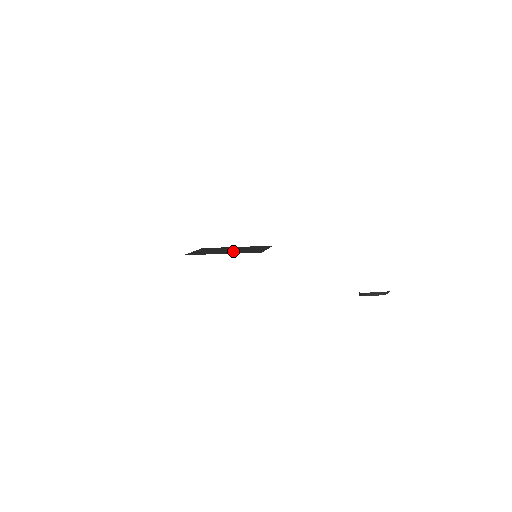
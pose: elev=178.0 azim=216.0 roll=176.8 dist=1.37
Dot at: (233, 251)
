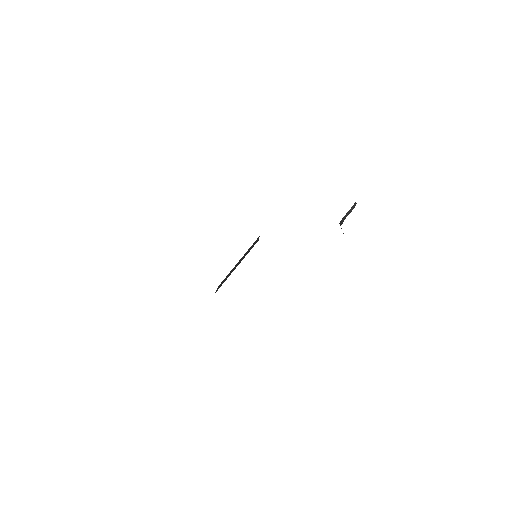
Dot at: (240, 261)
